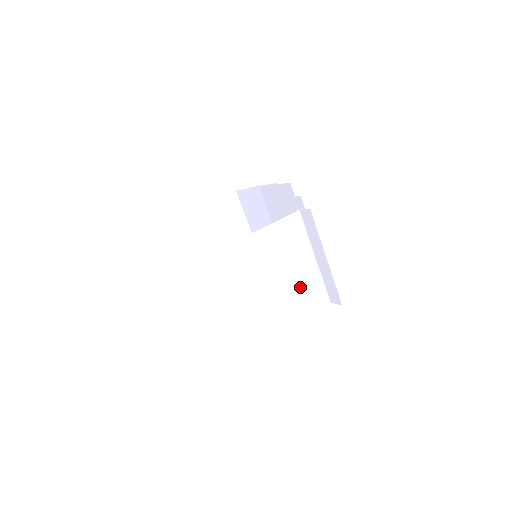
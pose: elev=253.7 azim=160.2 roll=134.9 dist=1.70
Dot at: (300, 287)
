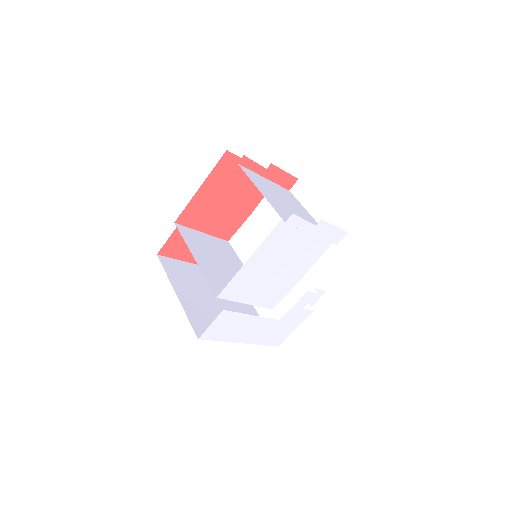
Dot at: (306, 220)
